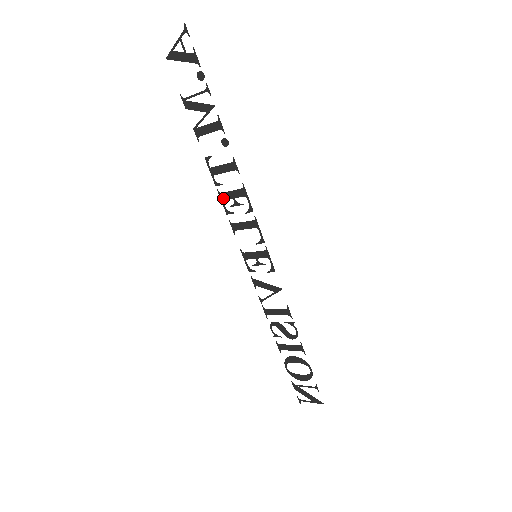
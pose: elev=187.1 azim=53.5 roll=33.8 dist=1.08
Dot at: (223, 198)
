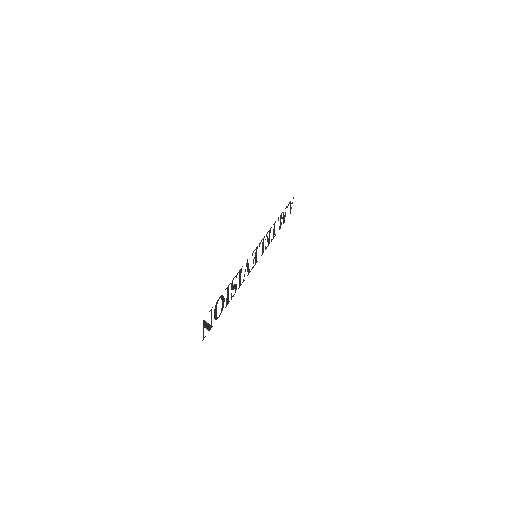
Dot at: occluded
